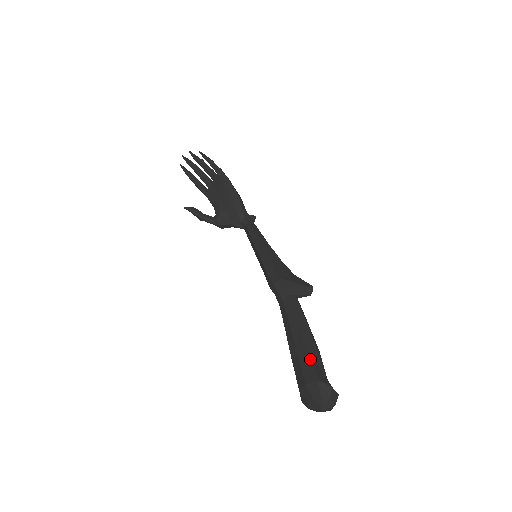
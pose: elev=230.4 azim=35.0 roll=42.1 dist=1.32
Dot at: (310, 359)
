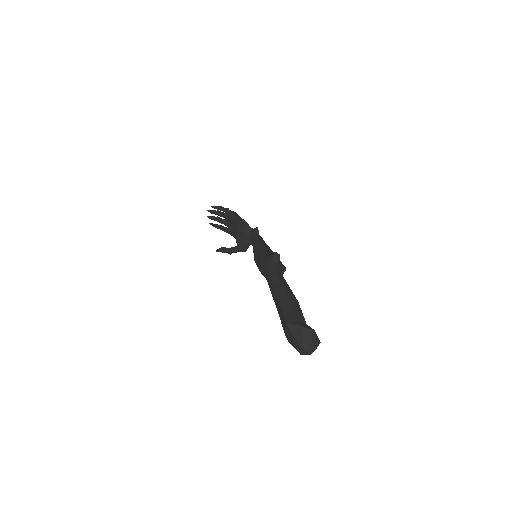
Dot at: (281, 311)
